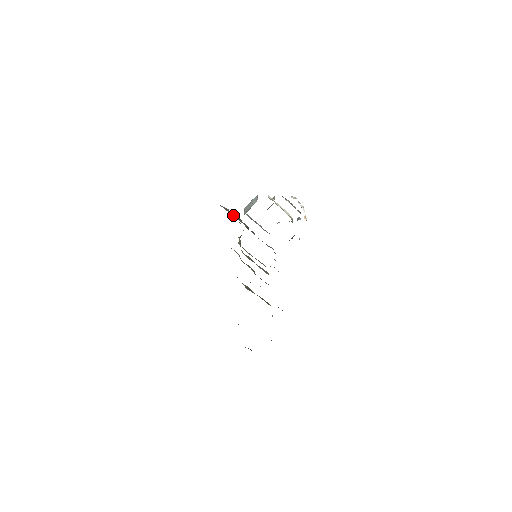
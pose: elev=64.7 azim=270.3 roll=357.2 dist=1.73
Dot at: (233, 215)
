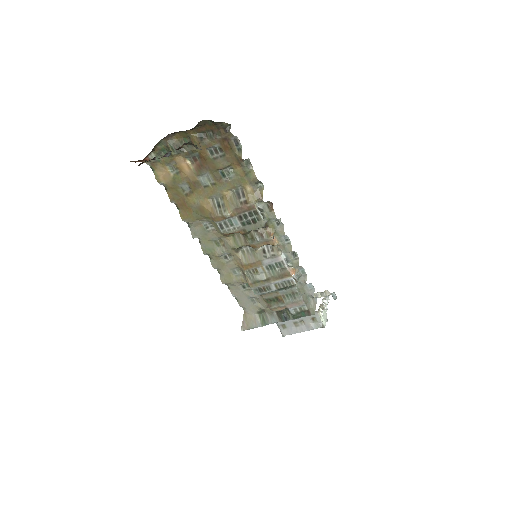
Dot at: (261, 324)
